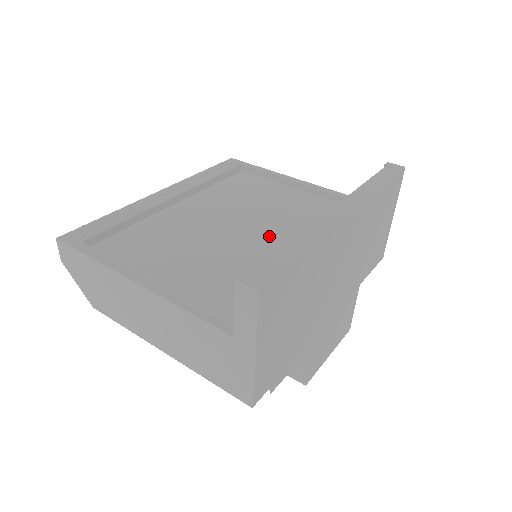
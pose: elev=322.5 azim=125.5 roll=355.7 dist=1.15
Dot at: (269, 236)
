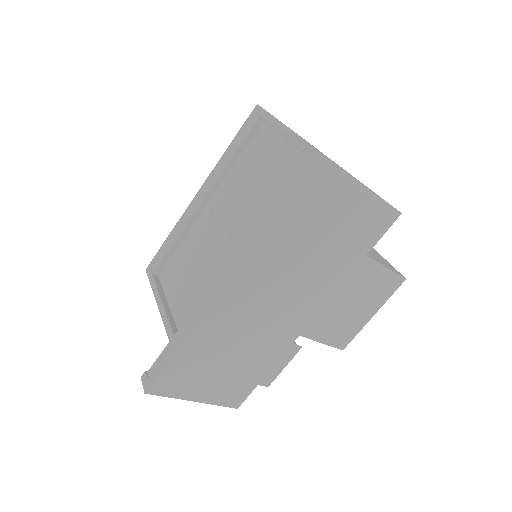
Dot at: occluded
